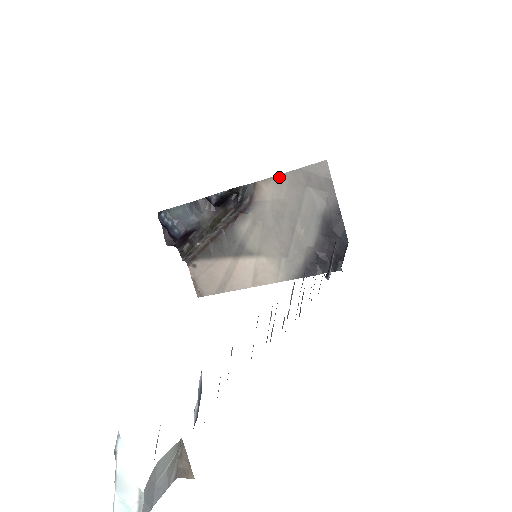
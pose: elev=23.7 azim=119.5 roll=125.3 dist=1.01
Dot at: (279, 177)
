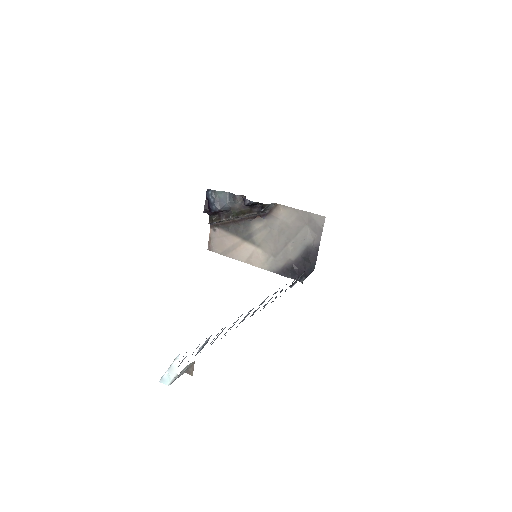
Dot at: (293, 209)
